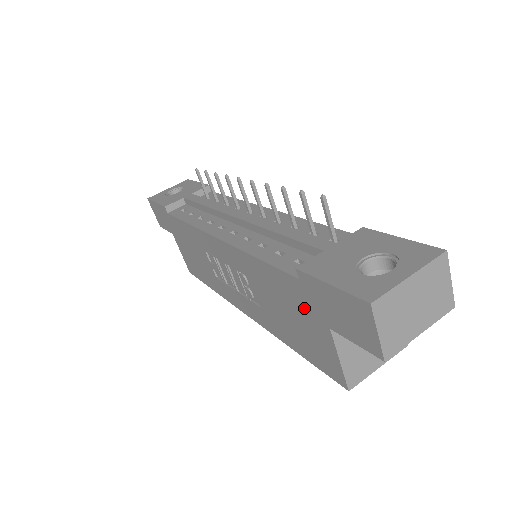
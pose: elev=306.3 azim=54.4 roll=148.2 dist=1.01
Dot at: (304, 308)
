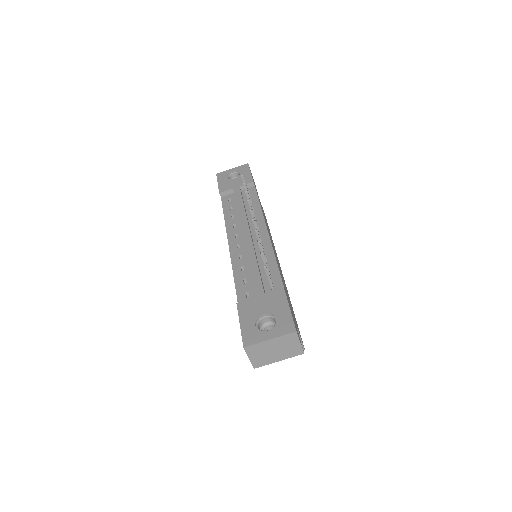
Dot at: occluded
